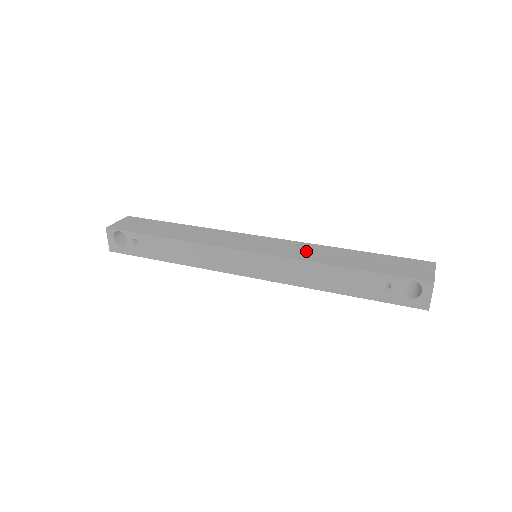
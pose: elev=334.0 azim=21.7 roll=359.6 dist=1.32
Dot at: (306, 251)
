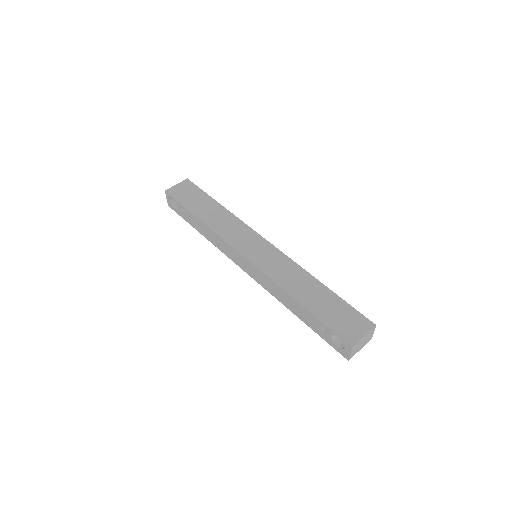
Dot at: (285, 272)
